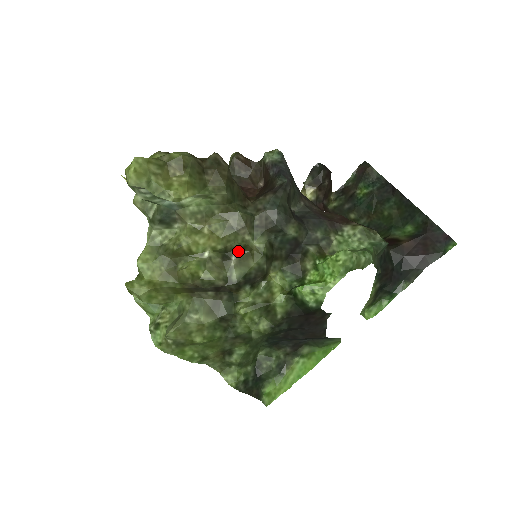
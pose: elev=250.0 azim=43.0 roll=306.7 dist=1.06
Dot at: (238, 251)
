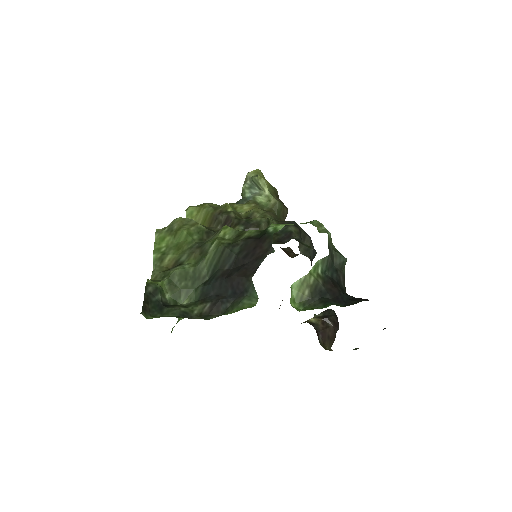
Dot at: occluded
